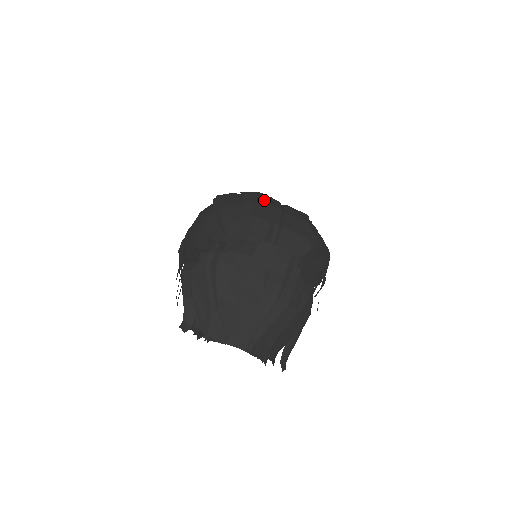
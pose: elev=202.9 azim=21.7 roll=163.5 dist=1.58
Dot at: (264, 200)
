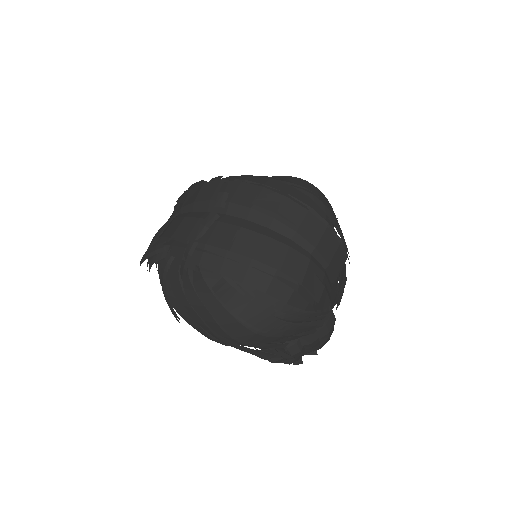
Dot at: (299, 279)
